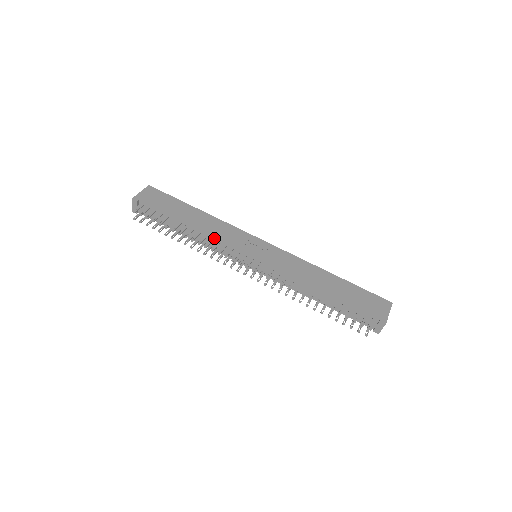
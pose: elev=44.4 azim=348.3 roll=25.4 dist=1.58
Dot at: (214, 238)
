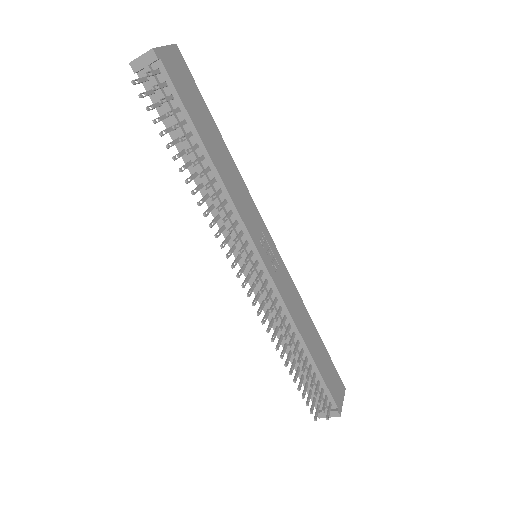
Dot at: (230, 202)
